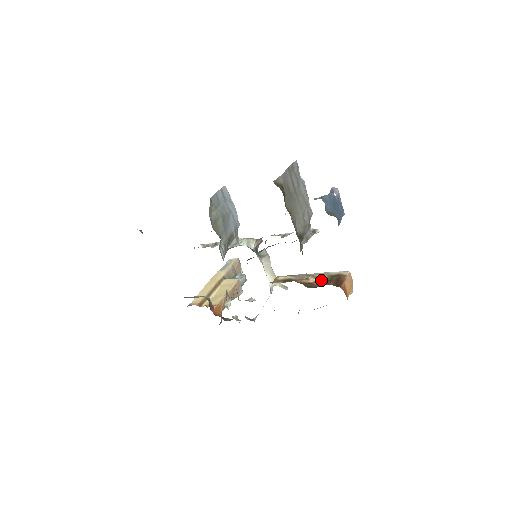
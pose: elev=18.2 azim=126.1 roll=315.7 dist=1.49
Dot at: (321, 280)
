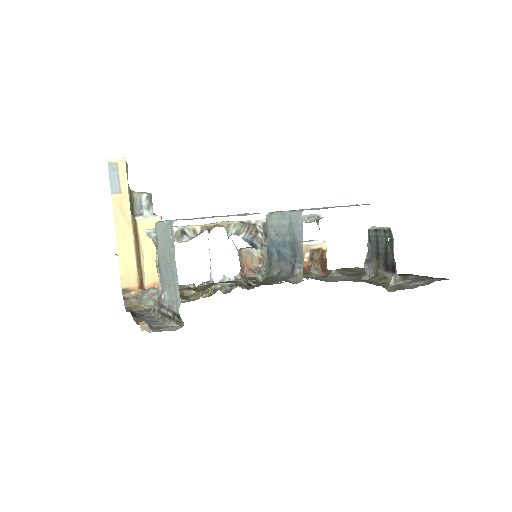
Dot at: (306, 259)
